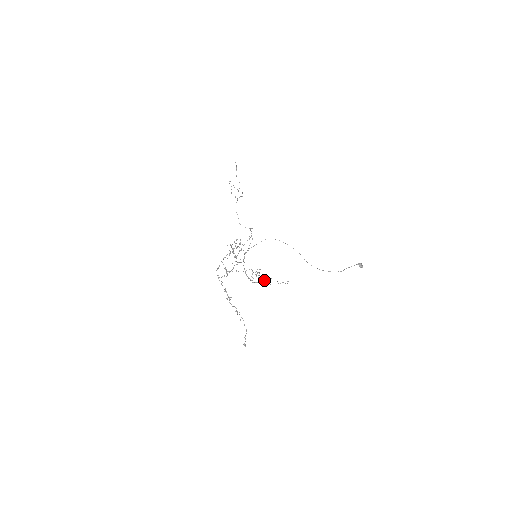
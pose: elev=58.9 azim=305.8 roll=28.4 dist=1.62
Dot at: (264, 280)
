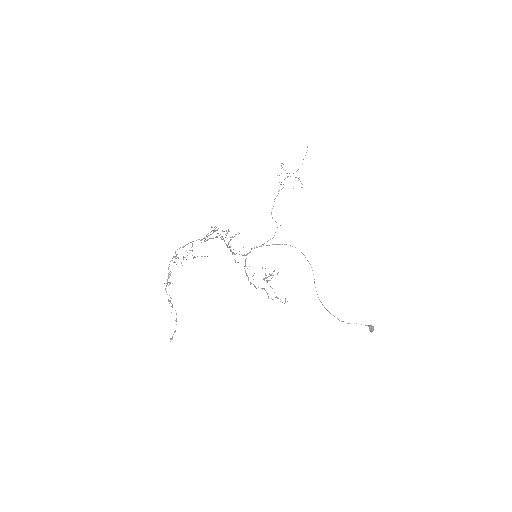
Dot at: occluded
